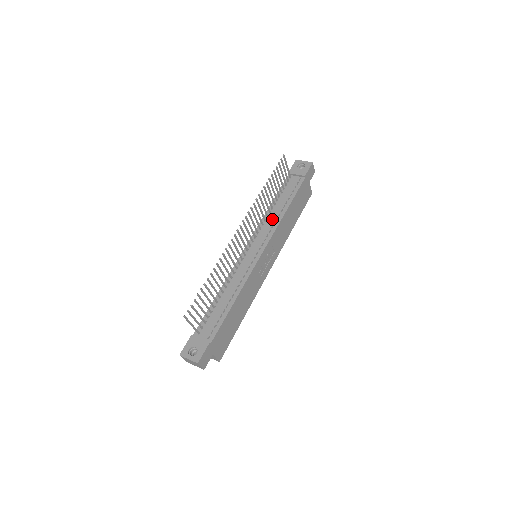
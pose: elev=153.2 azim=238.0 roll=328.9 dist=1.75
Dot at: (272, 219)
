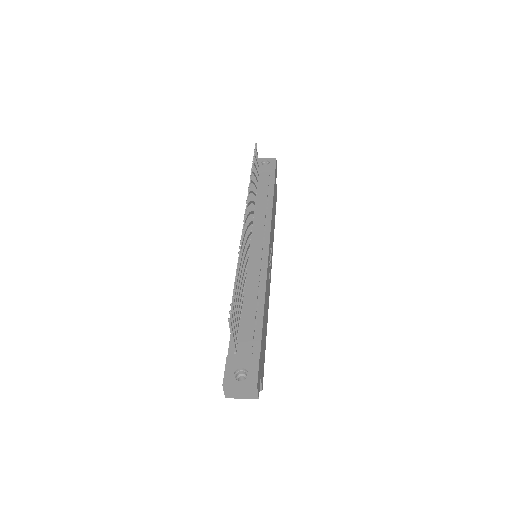
Dot at: (261, 213)
